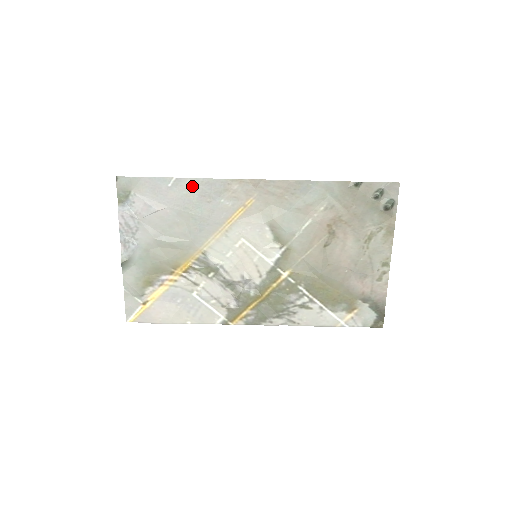
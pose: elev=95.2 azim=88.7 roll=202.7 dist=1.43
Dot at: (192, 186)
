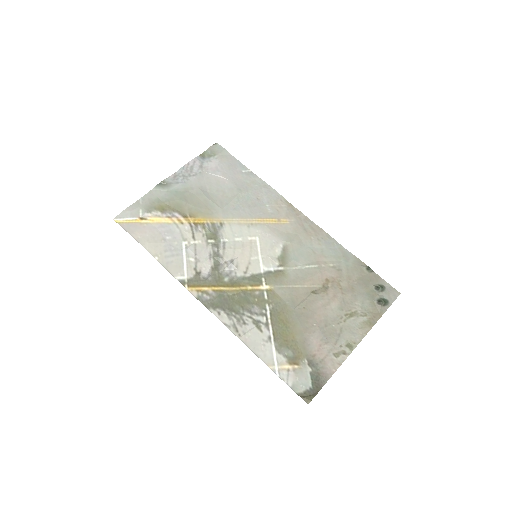
Dot at: (257, 183)
